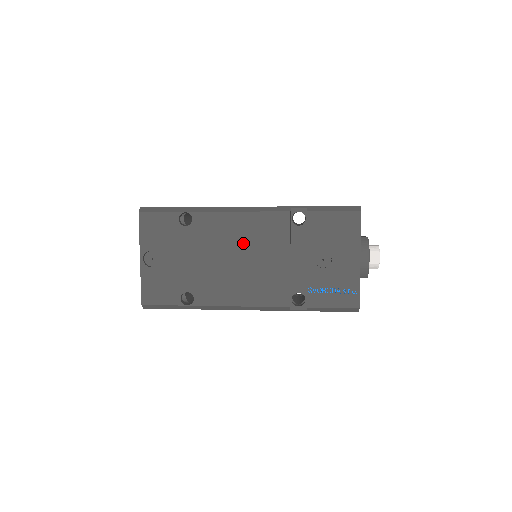
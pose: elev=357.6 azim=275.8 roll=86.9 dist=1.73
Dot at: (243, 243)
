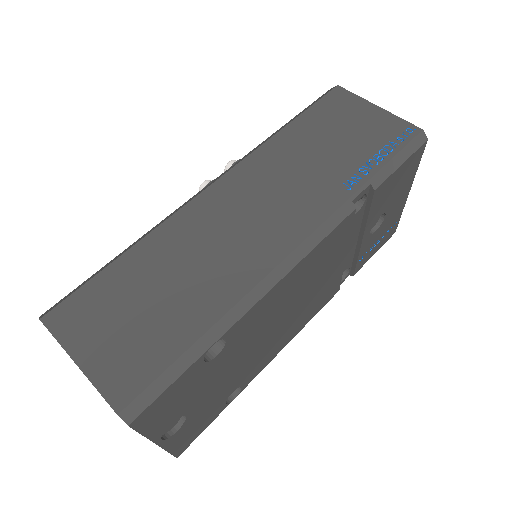
Dot at: (297, 293)
